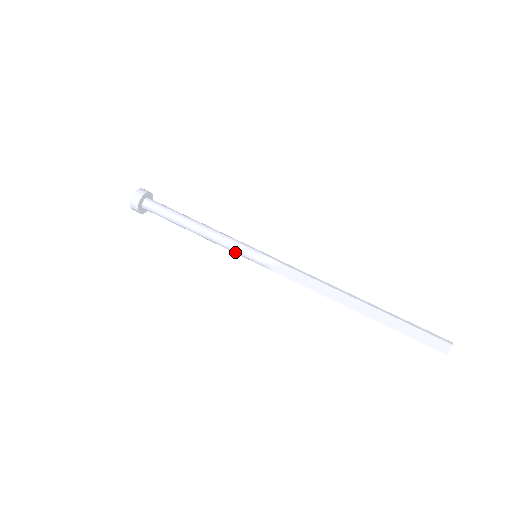
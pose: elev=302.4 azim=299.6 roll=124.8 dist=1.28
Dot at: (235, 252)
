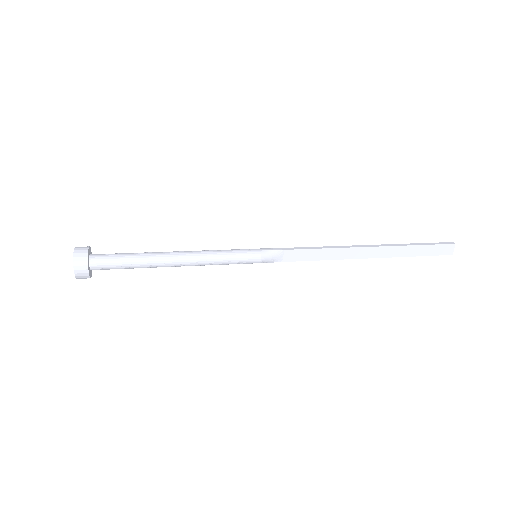
Dot at: (234, 263)
